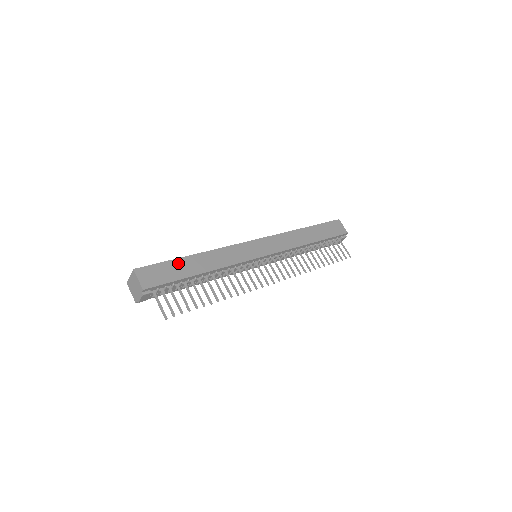
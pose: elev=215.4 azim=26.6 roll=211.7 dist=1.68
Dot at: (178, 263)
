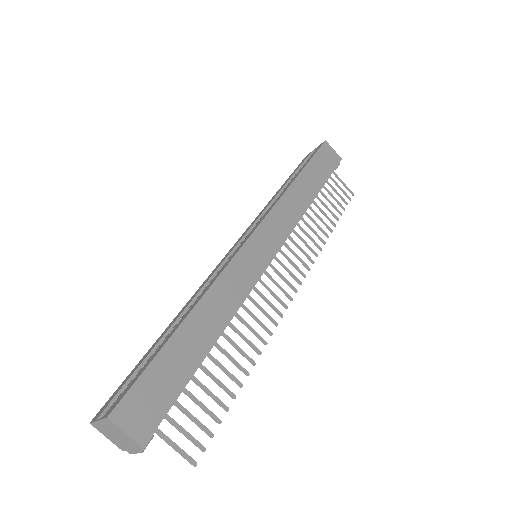
Dot at: (171, 352)
